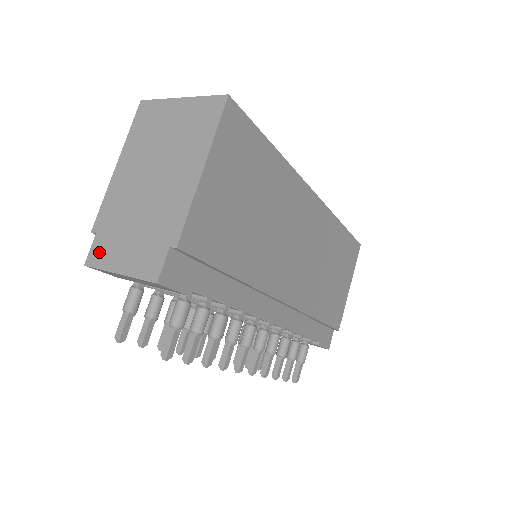
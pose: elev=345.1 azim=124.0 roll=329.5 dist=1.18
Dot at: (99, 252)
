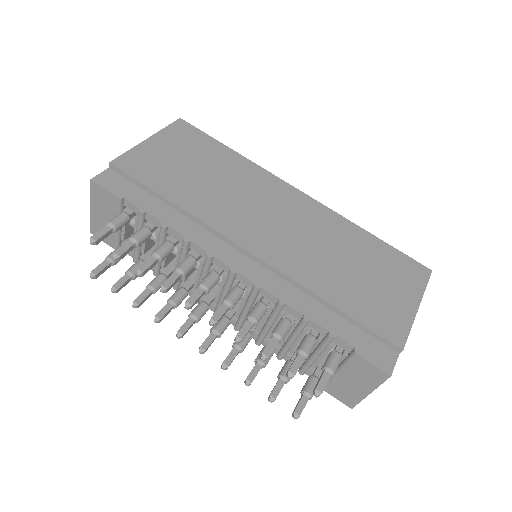
Dot at: occluded
